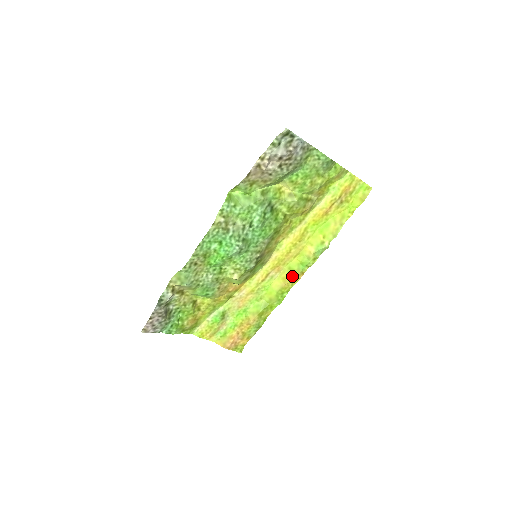
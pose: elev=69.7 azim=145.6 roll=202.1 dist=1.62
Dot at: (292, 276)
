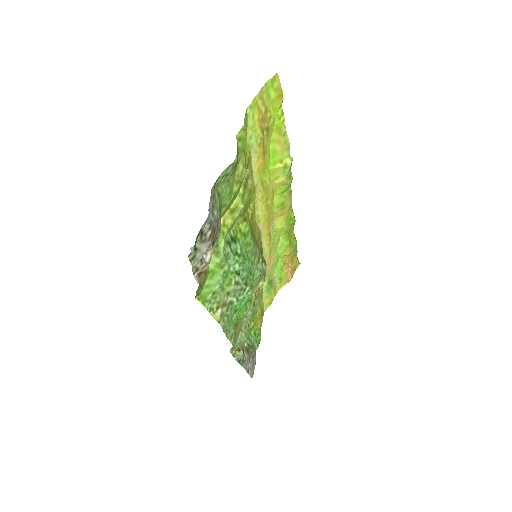
Dot at: (286, 206)
